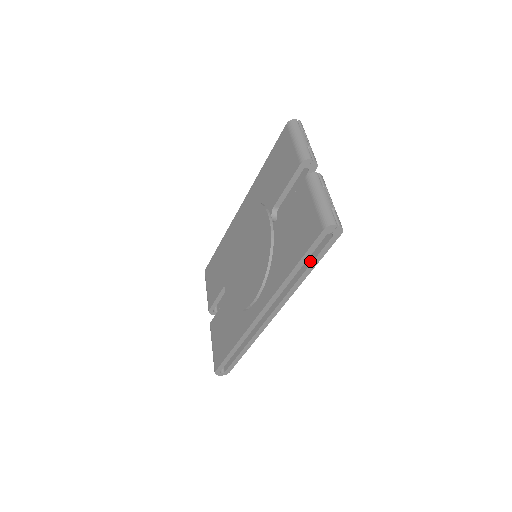
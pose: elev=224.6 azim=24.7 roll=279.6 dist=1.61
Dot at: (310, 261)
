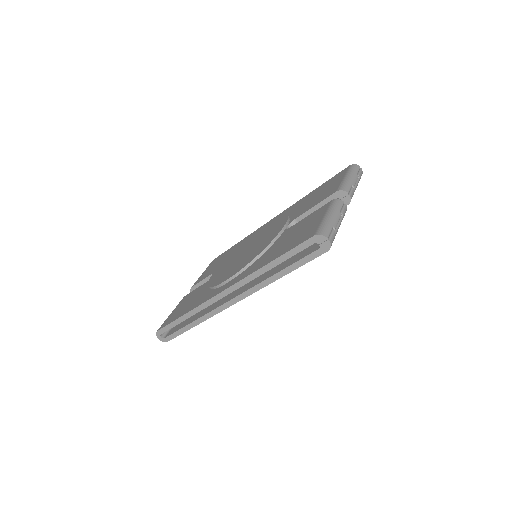
Dot at: (289, 264)
